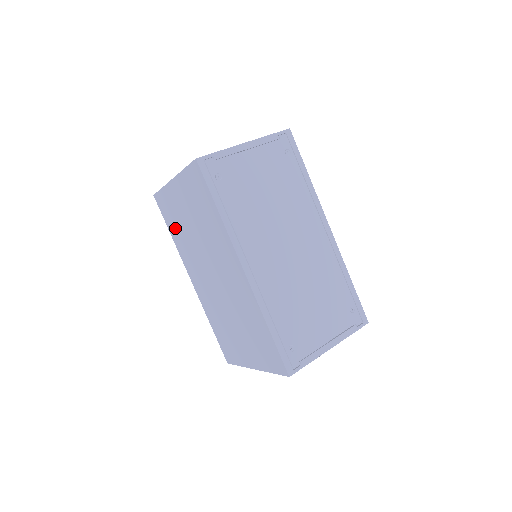
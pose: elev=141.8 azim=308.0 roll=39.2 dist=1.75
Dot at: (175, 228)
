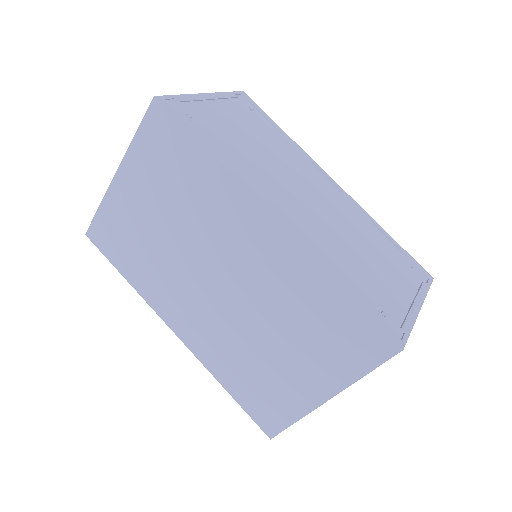
Dot at: (132, 258)
